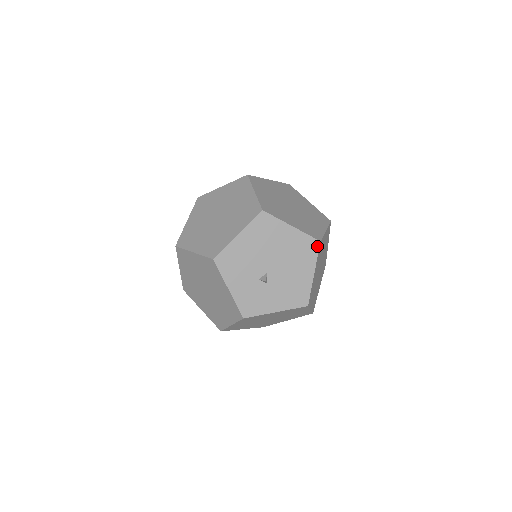
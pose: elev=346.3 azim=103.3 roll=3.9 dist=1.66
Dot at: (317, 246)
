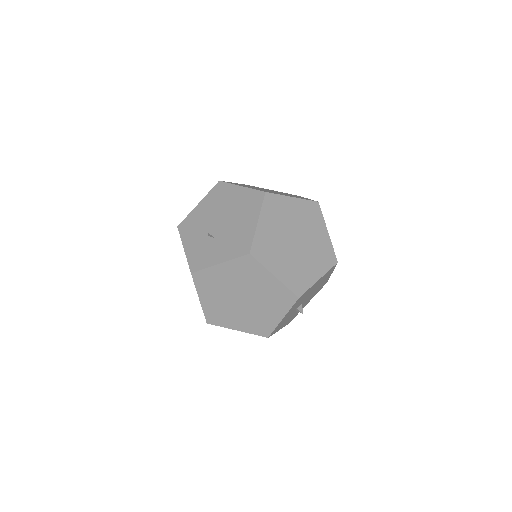
Dot at: (262, 197)
